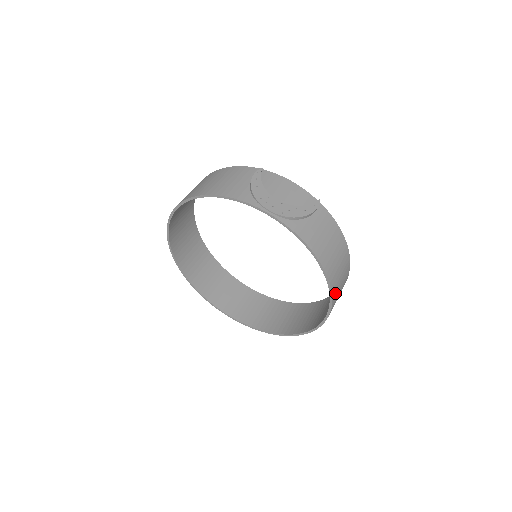
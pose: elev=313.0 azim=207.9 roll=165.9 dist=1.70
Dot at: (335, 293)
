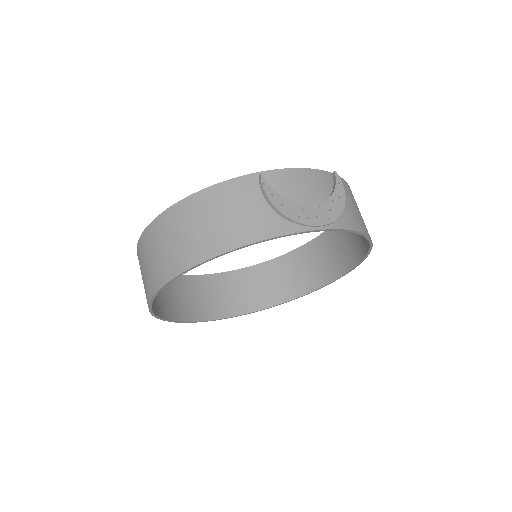
Dot at: occluded
